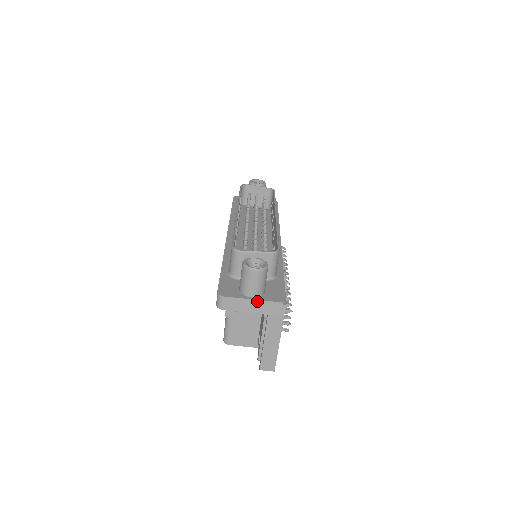
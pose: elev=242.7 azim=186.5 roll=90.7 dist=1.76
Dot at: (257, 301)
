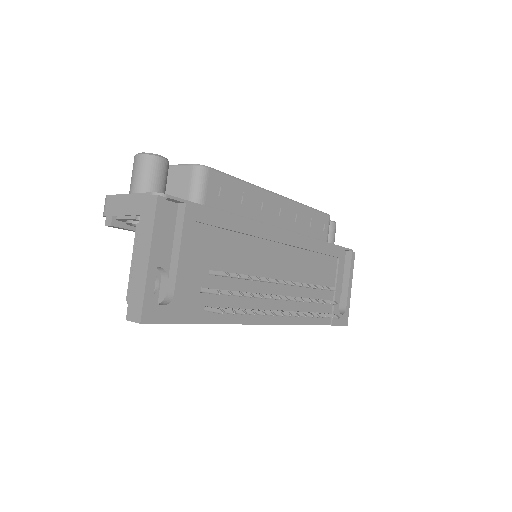
Dot at: (132, 195)
